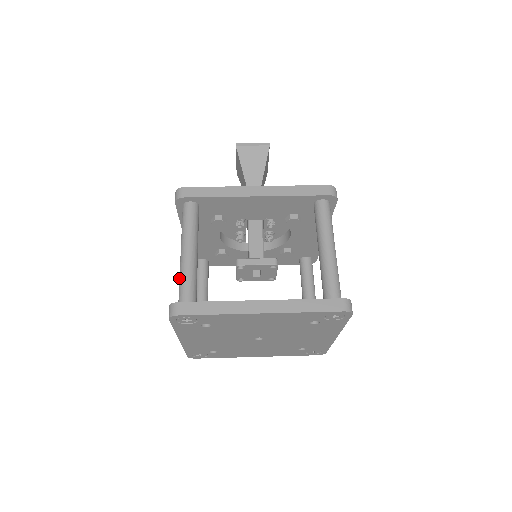
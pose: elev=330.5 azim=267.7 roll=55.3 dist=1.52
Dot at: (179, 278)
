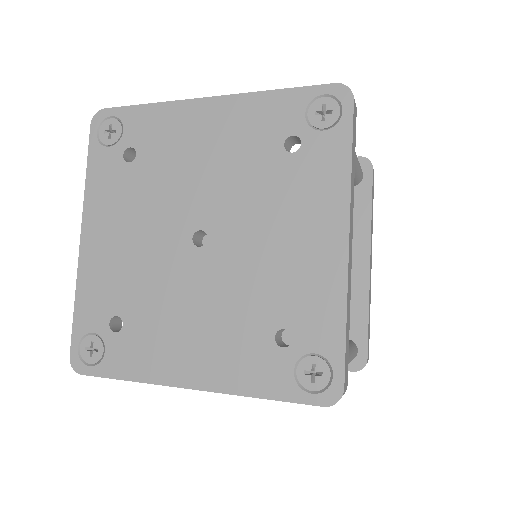
Dot at: occluded
